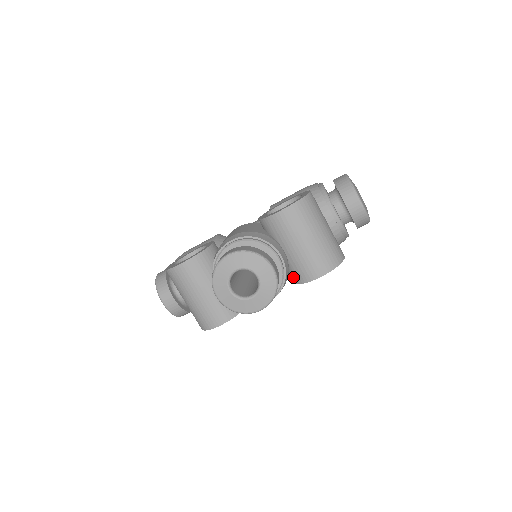
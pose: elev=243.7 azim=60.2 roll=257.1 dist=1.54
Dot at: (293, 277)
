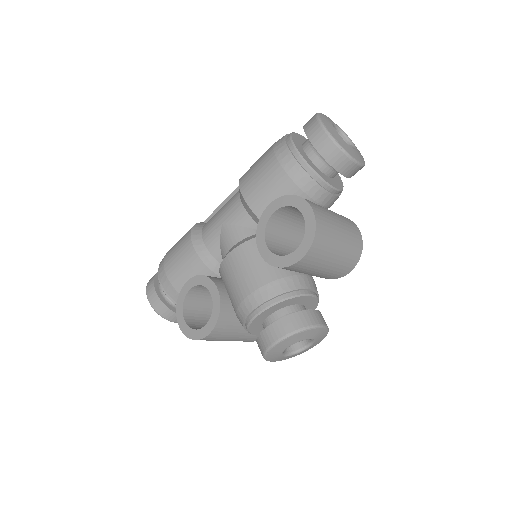
Dot at: occluded
